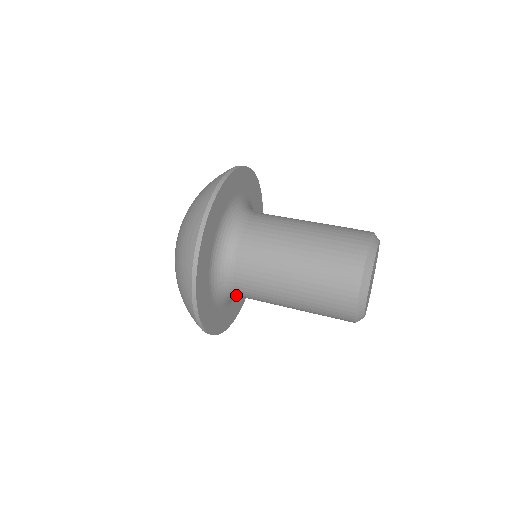
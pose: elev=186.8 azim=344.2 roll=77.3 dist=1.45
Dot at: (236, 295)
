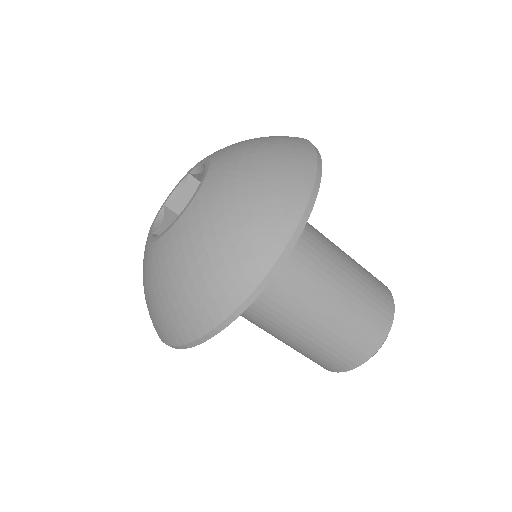
Dot at: occluded
